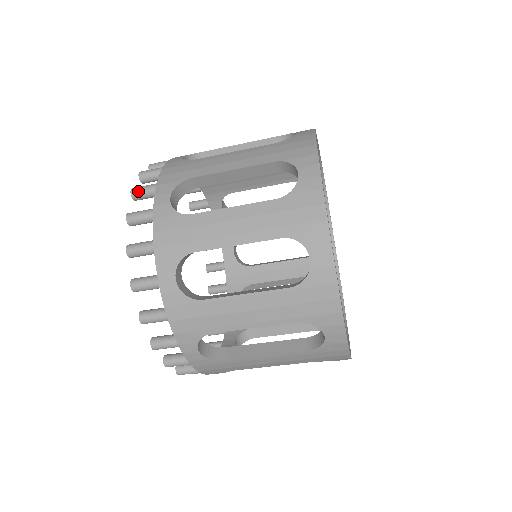
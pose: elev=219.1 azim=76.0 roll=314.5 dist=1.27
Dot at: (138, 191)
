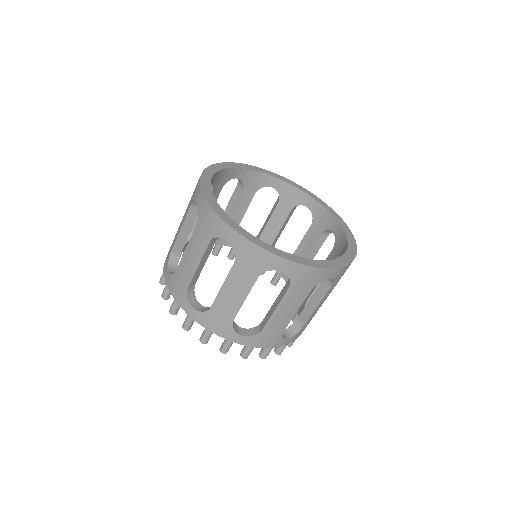
Dot at: (161, 279)
